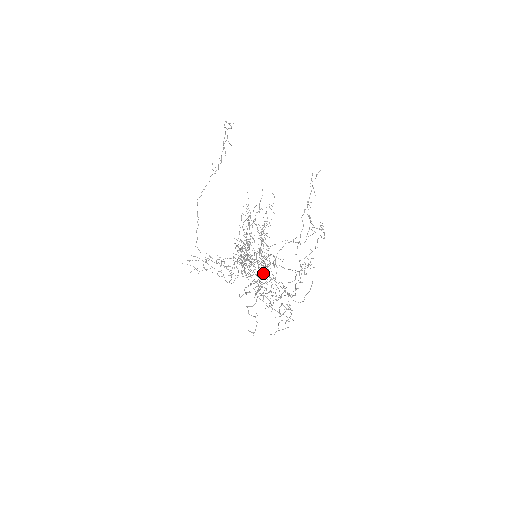
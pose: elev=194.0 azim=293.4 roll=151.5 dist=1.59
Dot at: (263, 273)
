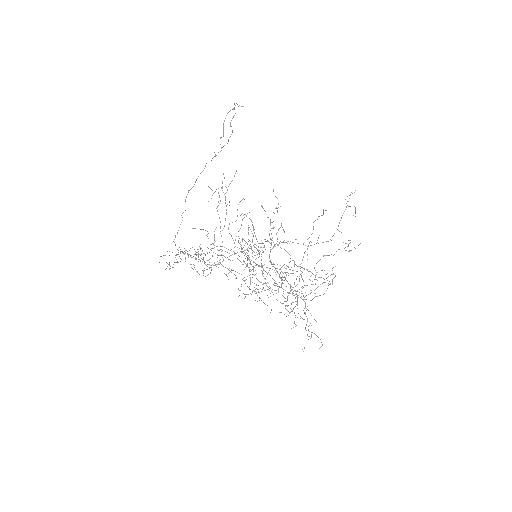
Dot at: occluded
